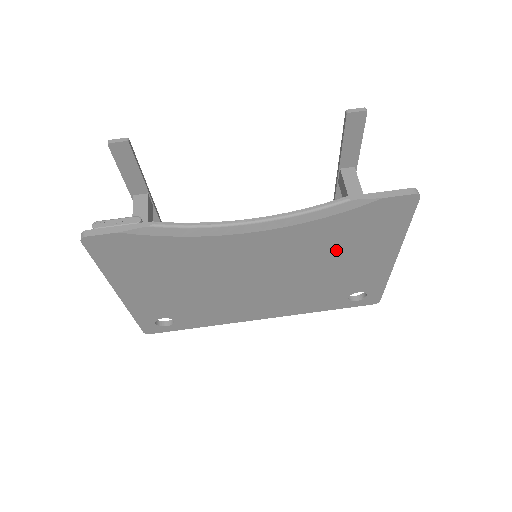
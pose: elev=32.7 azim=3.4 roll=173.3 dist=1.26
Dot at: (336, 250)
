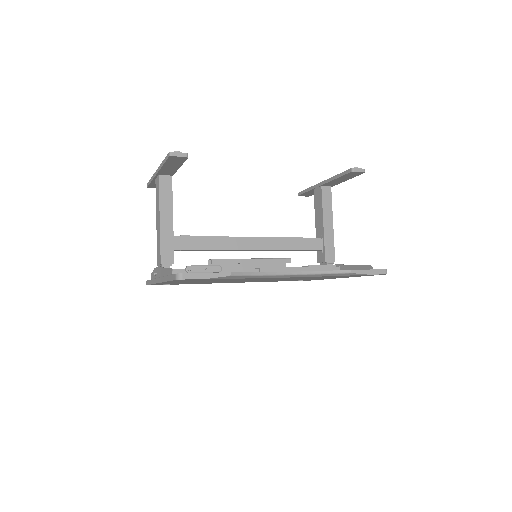
Dot at: occluded
